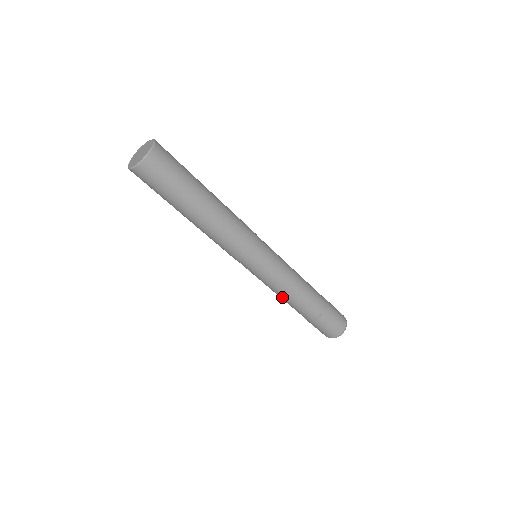
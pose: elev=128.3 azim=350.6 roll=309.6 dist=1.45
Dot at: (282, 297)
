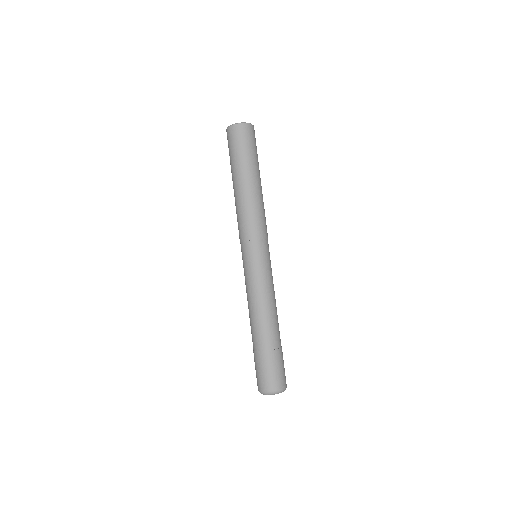
Dot at: (250, 306)
